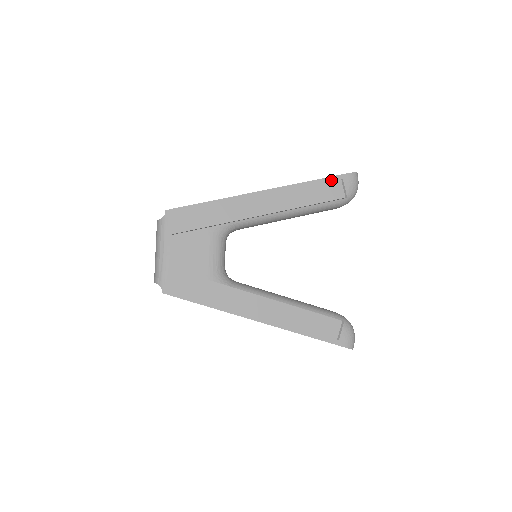
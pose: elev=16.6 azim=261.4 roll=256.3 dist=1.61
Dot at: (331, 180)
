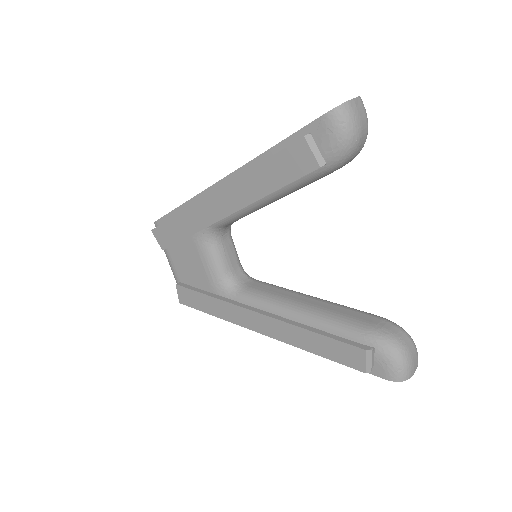
Dot at: (298, 138)
